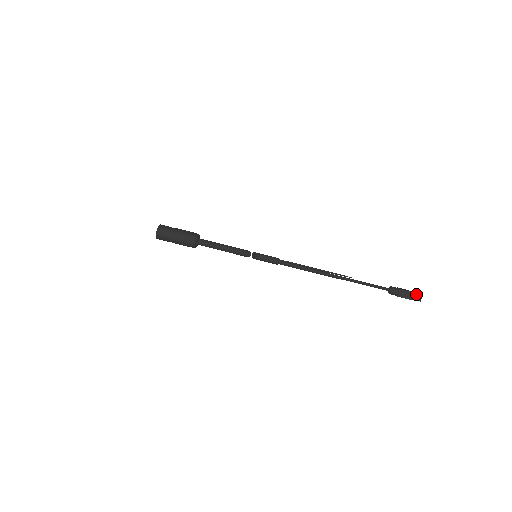
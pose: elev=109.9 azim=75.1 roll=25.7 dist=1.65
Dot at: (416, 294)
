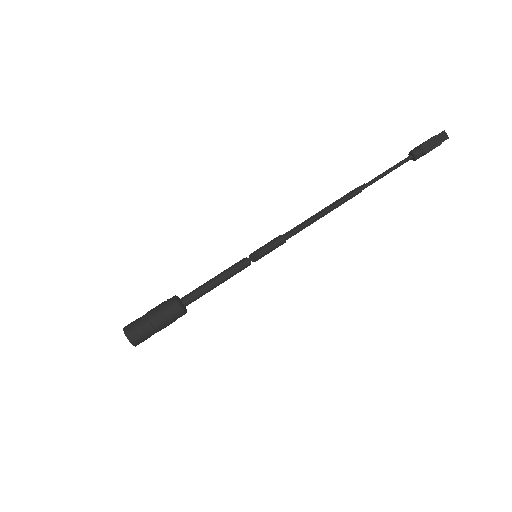
Dot at: (439, 135)
